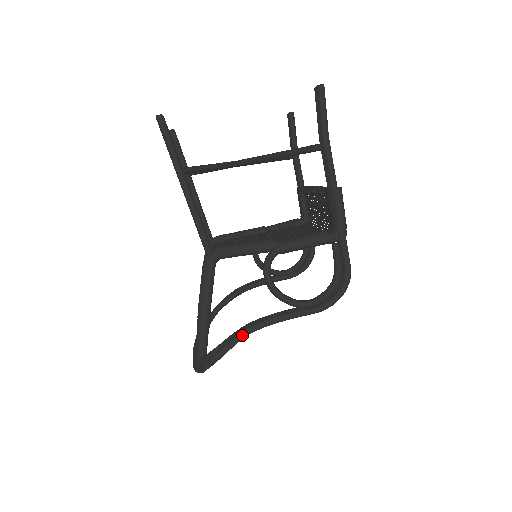
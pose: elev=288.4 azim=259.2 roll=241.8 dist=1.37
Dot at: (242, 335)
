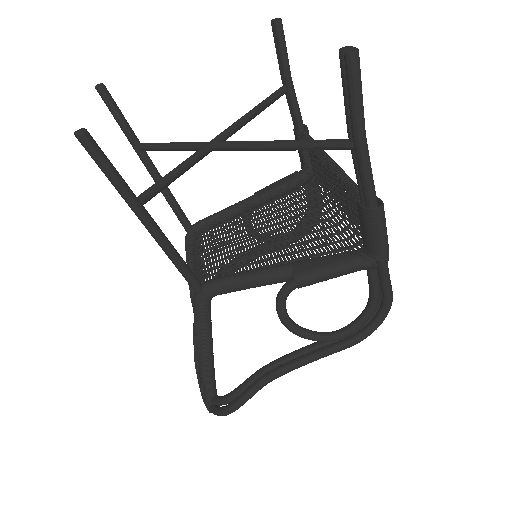
Dot at: (260, 387)
